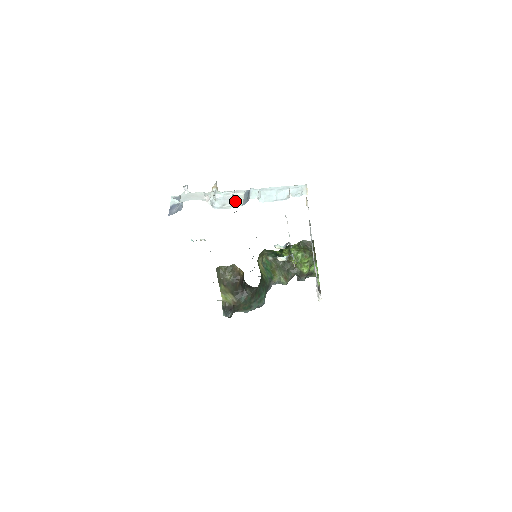
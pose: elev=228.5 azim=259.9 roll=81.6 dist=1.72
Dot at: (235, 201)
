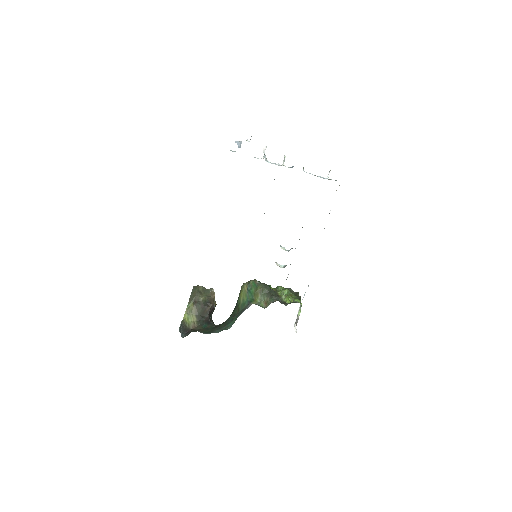
Dot at: occluded
